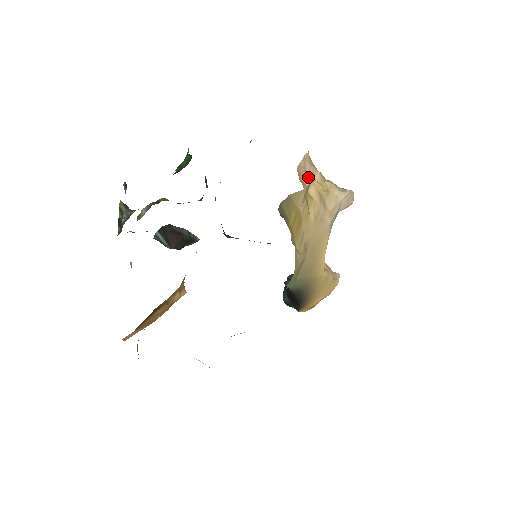
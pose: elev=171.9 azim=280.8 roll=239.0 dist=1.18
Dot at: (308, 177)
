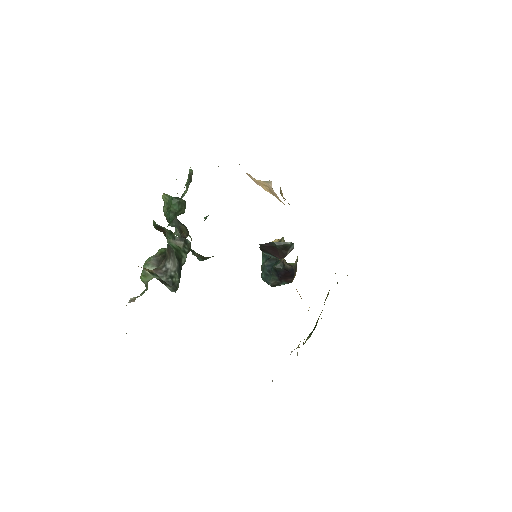
Dot at: (253, 180)
